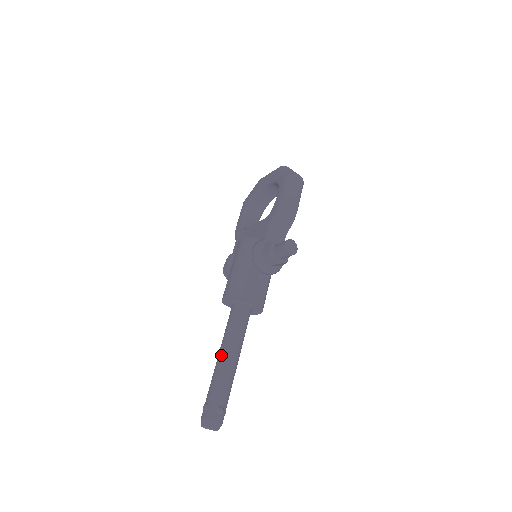
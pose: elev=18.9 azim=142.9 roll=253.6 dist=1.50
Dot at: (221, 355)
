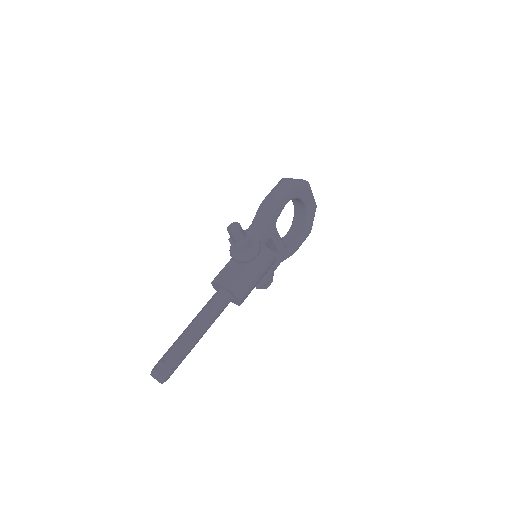
Dot at: occluded
